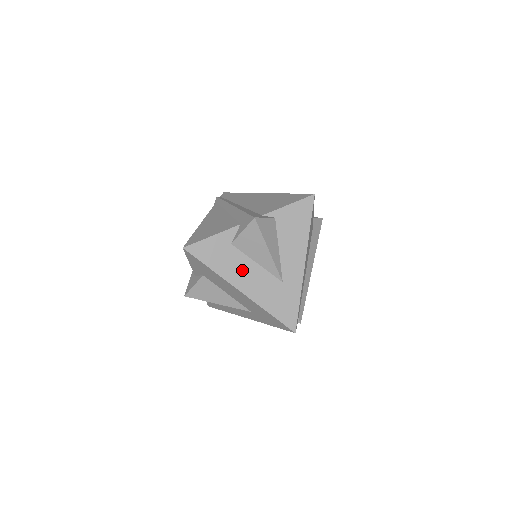
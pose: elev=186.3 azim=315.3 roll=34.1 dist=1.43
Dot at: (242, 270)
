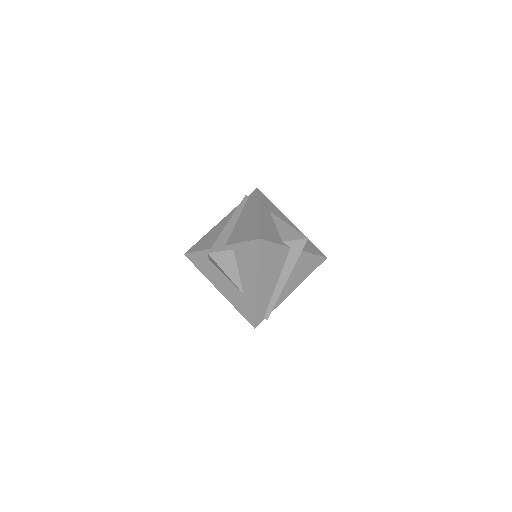
Dot at: (218, 278)
